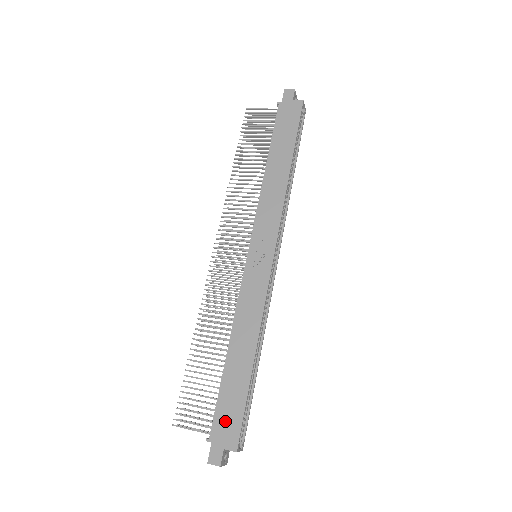
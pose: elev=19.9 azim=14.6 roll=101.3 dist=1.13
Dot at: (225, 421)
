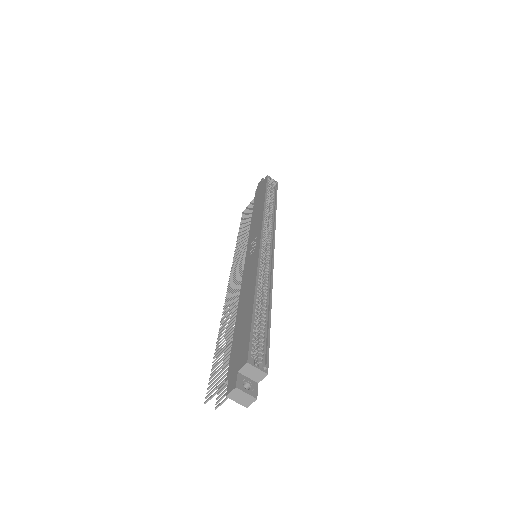
Dot at: (237, 353)
